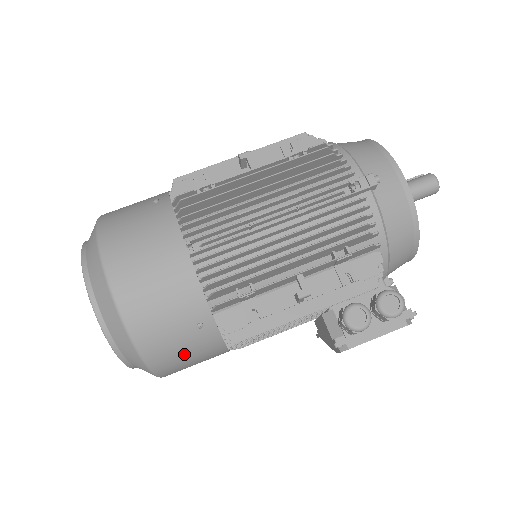
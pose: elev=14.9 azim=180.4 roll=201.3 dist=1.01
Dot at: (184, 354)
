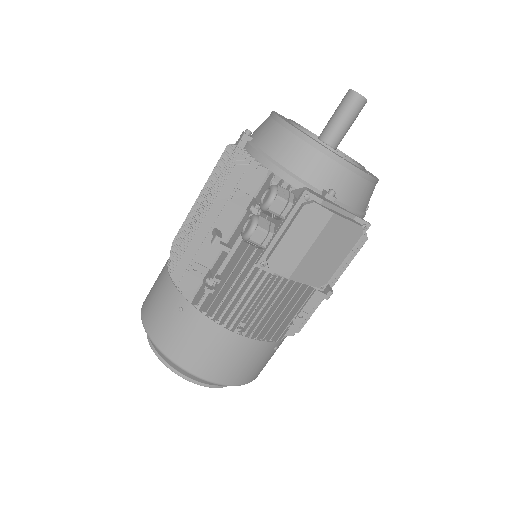
Dot at: (190, 342)
